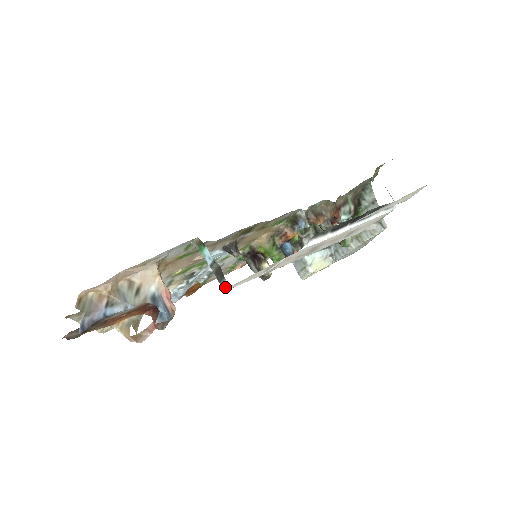
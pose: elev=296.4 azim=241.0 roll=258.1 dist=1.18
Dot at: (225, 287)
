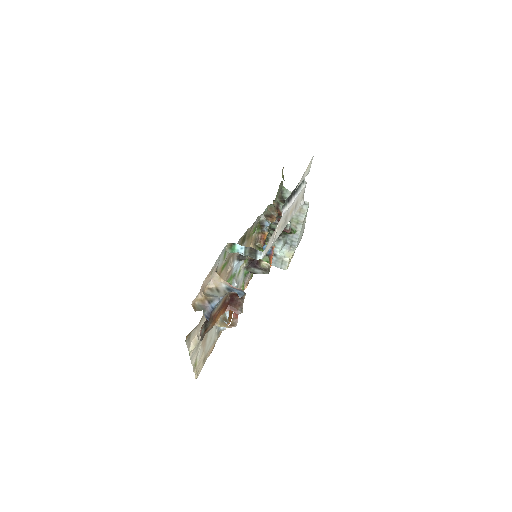
Dot at: (260, 257)
